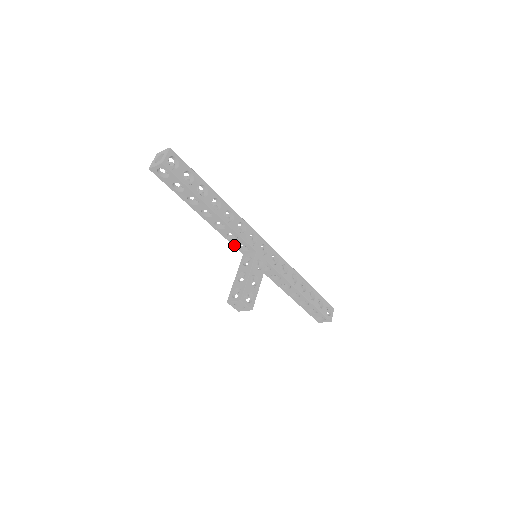
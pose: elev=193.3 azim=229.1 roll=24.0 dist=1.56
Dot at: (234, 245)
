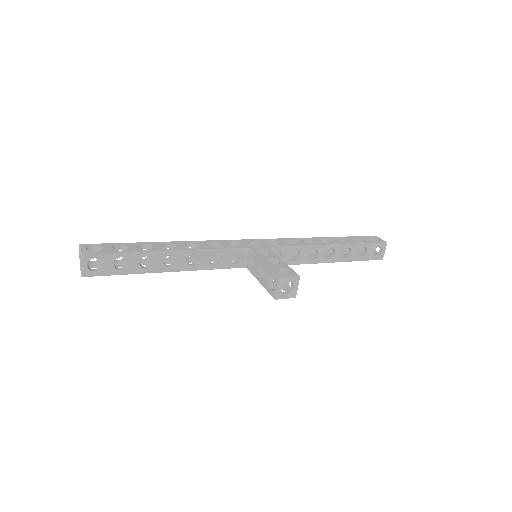
Dot at: (228, 267)
